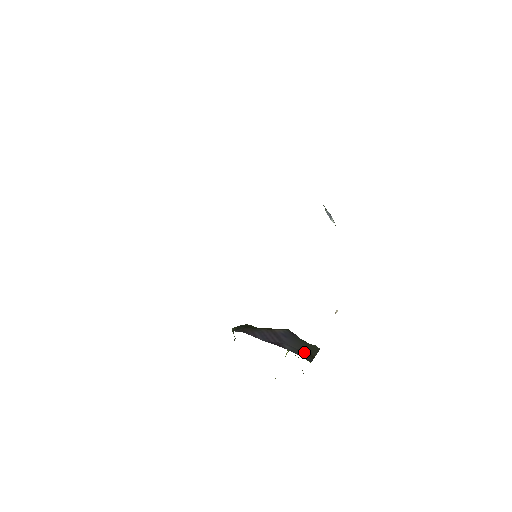
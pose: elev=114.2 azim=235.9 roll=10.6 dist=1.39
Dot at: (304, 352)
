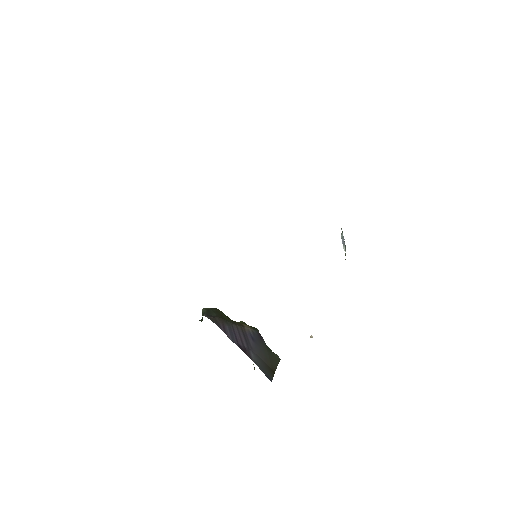
Dot at: (267, 365)
